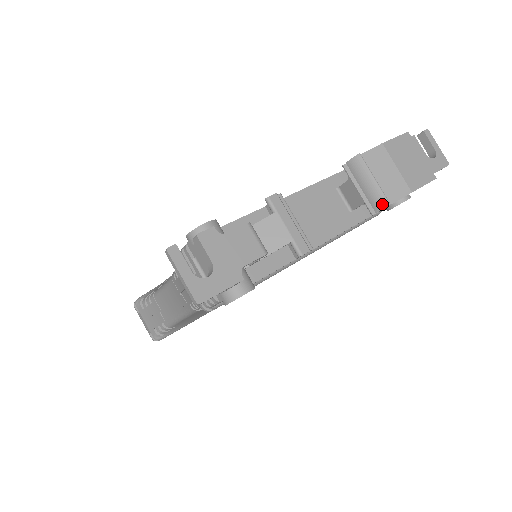
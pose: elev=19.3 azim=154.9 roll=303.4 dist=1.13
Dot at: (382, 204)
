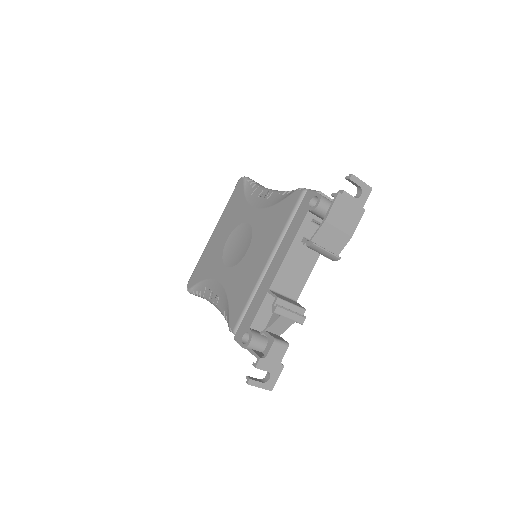
Dot at: (336, 259)
